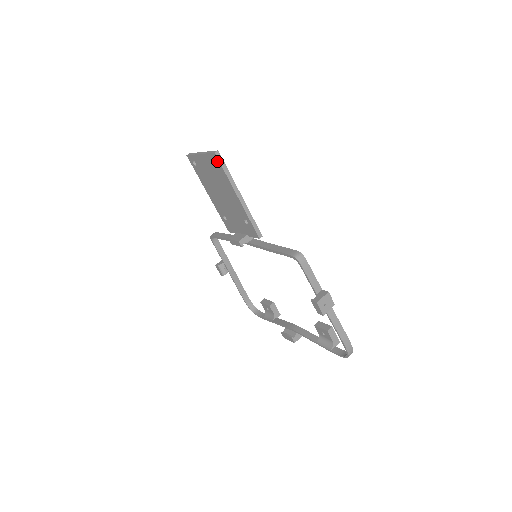
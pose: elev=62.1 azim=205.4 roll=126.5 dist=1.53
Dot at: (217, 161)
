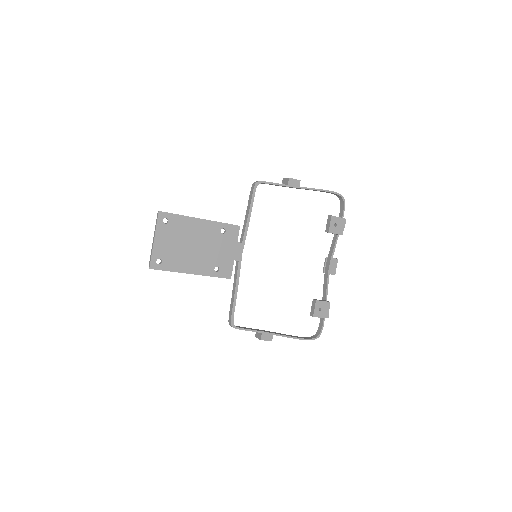
Dot at: (156, 266)
